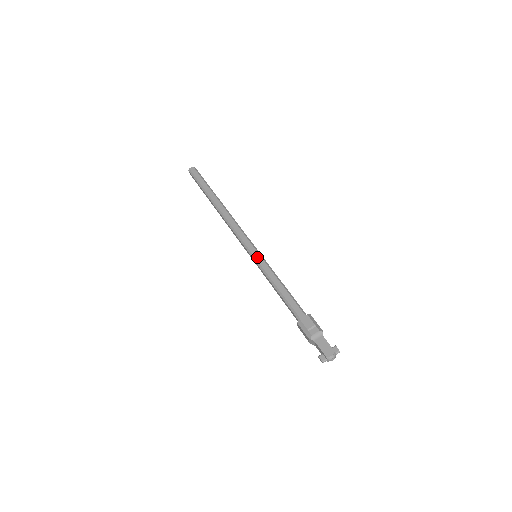
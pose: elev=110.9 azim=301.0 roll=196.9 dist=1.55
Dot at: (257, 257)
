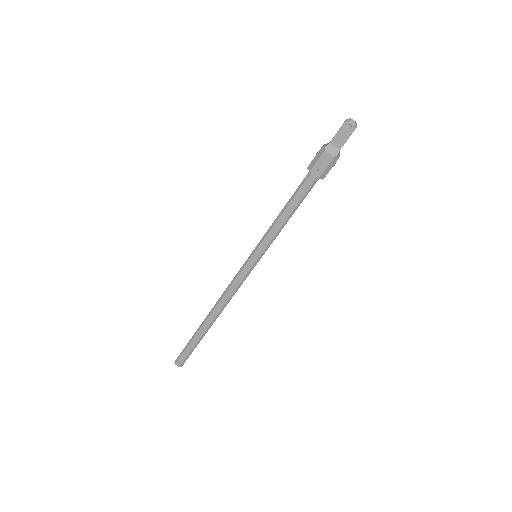
Dot at: (254, 249)
